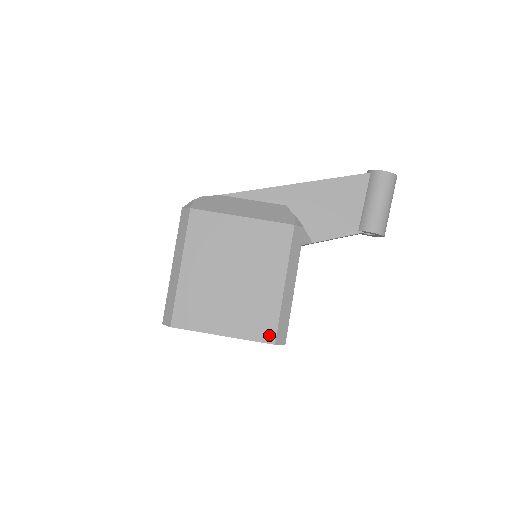
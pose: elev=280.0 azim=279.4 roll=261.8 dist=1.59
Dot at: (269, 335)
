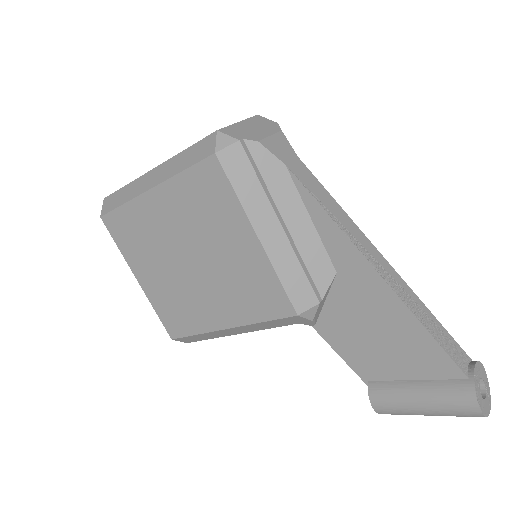
Dot at: (174, 330)
